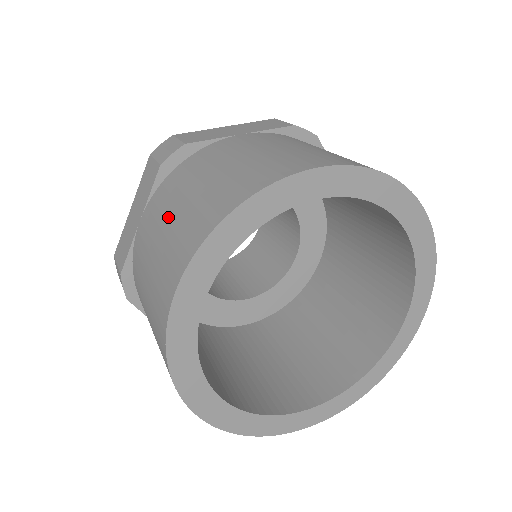
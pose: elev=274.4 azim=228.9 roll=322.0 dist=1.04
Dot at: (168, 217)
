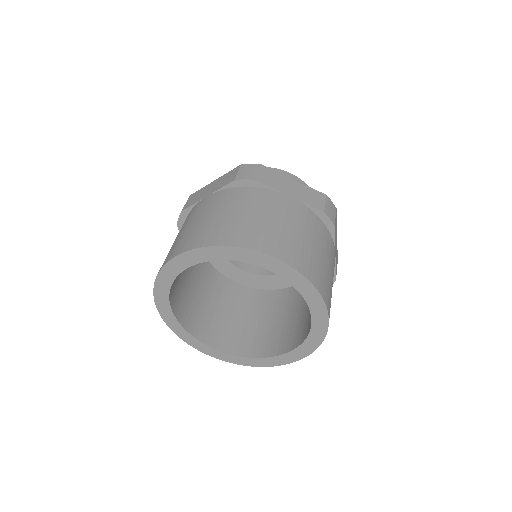
Dot at: occluded
